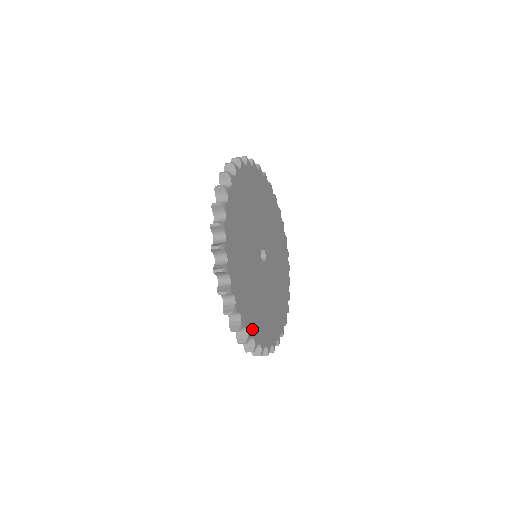
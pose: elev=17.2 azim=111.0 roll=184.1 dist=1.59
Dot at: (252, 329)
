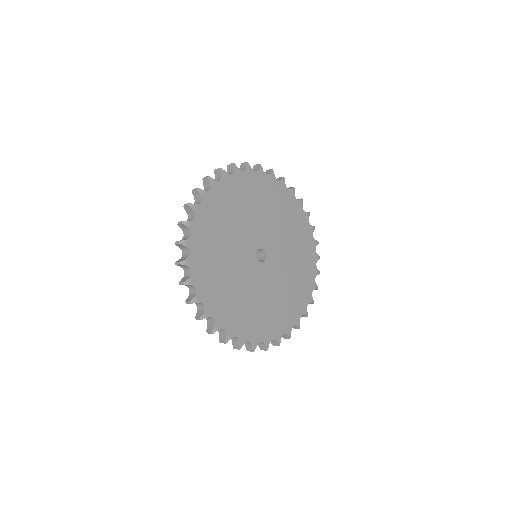
Dot at: (214, 311)
